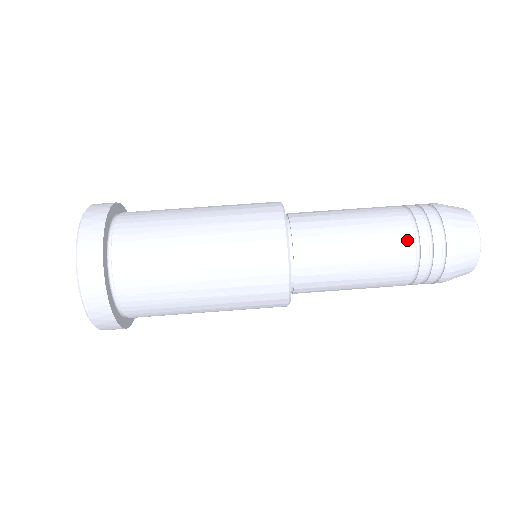
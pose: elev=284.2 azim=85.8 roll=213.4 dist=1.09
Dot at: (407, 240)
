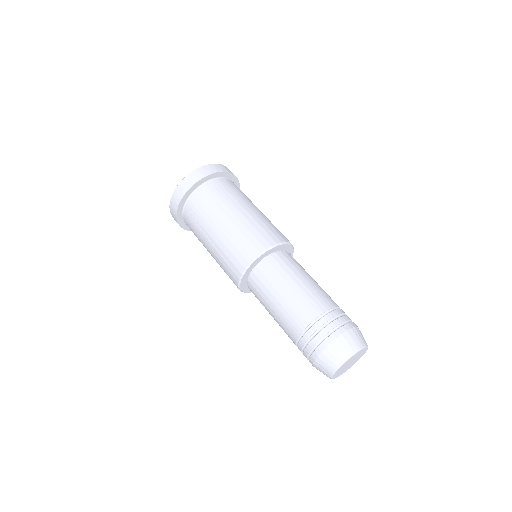
Dot at: (309, 317)
